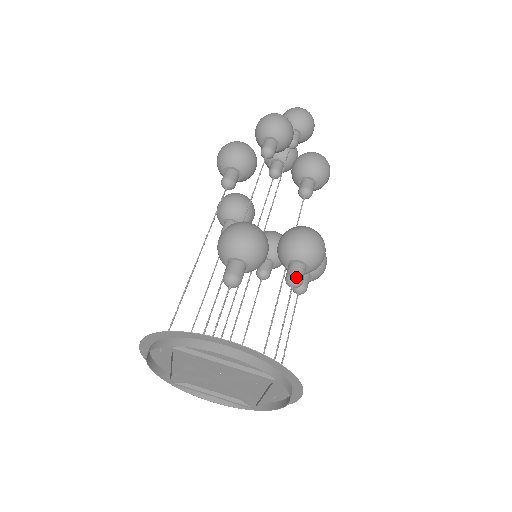
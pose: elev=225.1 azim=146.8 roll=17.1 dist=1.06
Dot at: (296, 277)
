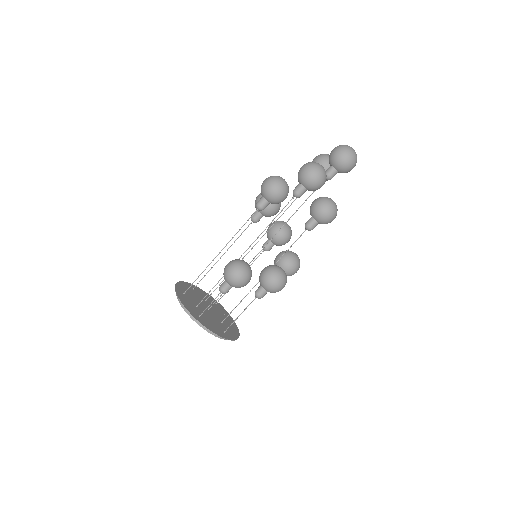
Dot at: (259, 296)
